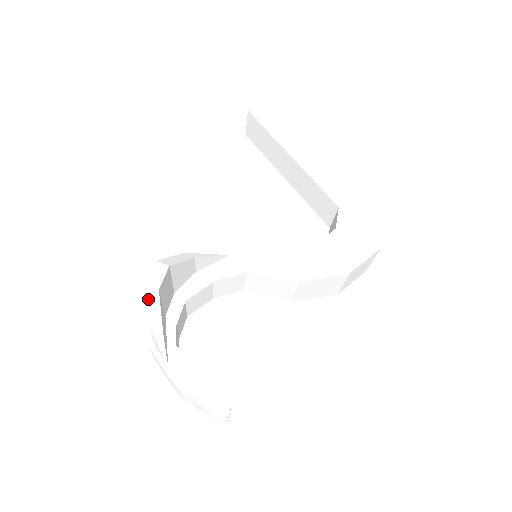
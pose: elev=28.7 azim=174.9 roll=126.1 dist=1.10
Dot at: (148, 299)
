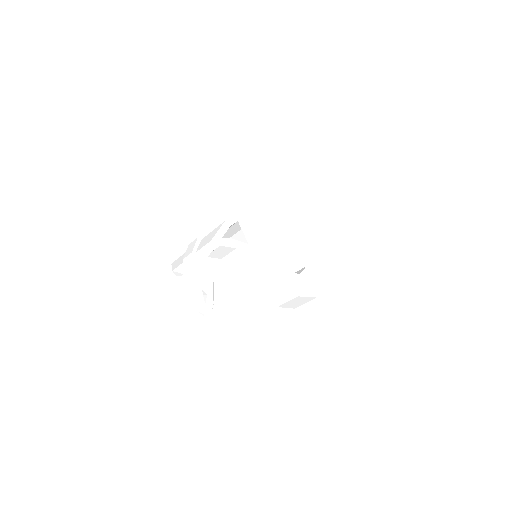
Dot at: (222, 226)
